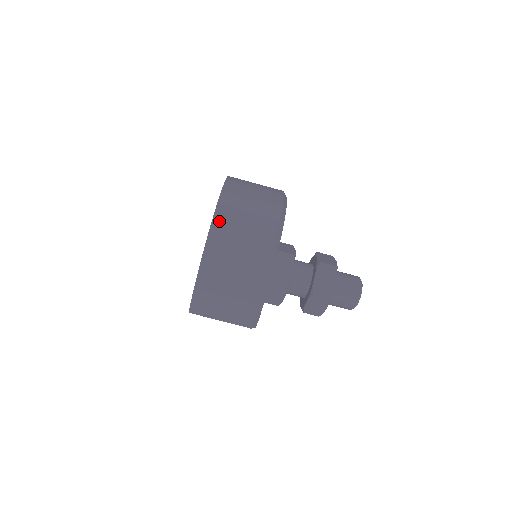
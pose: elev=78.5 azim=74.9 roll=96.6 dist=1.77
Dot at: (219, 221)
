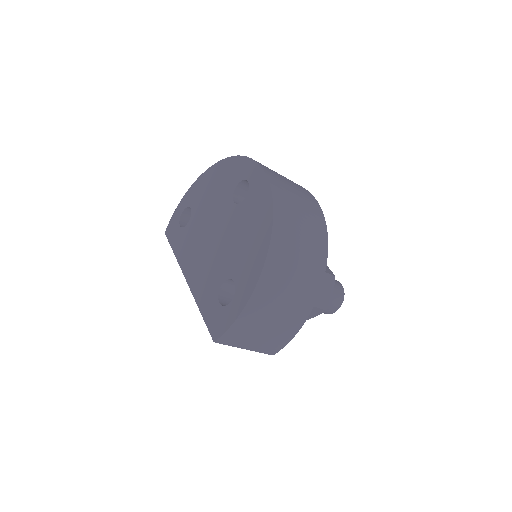
Dot at: (278, 239)
